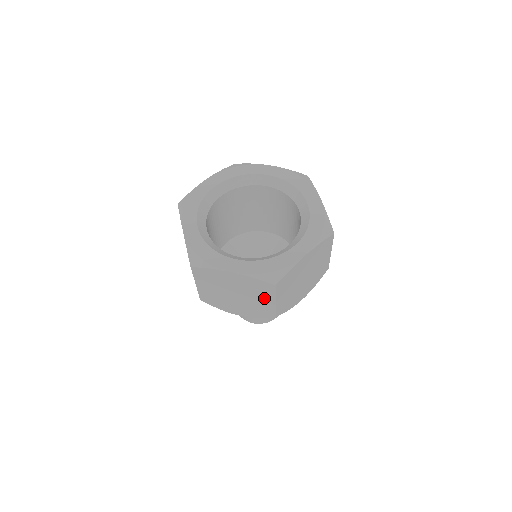
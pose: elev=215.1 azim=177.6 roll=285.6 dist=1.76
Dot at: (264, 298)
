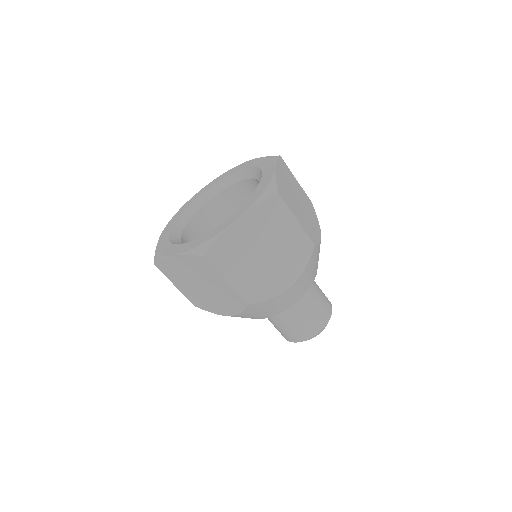
Dot at: (216, 280)
